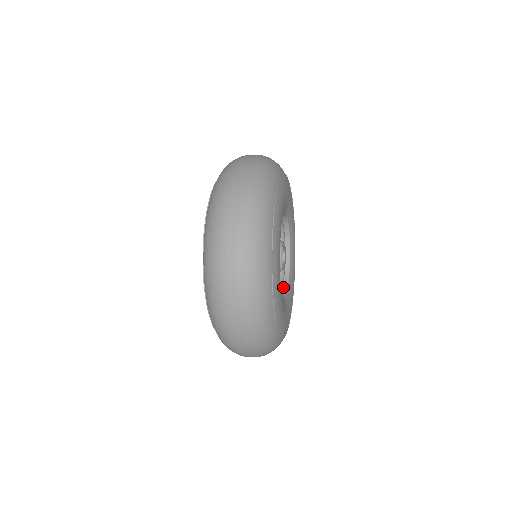
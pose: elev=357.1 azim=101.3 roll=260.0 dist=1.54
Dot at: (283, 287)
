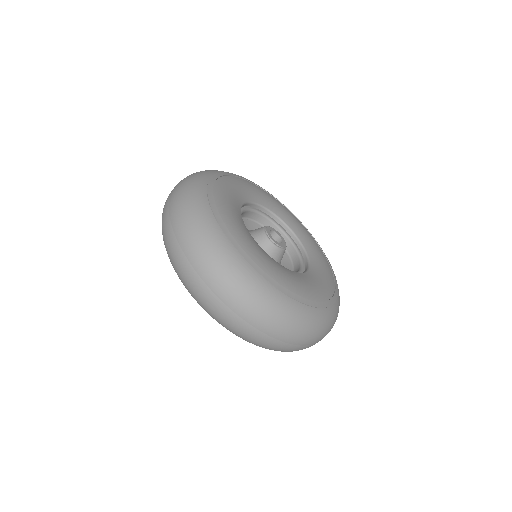
Dot at: occluded
